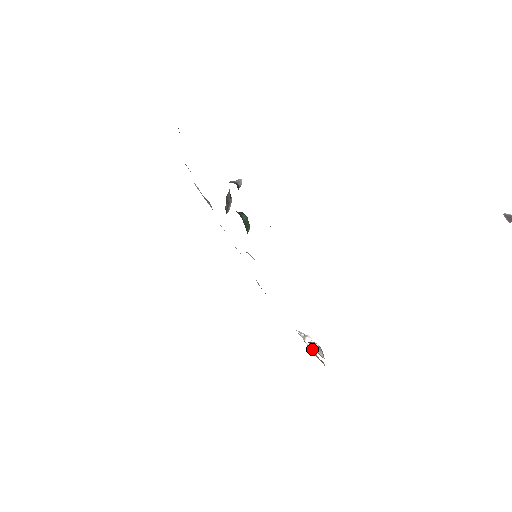
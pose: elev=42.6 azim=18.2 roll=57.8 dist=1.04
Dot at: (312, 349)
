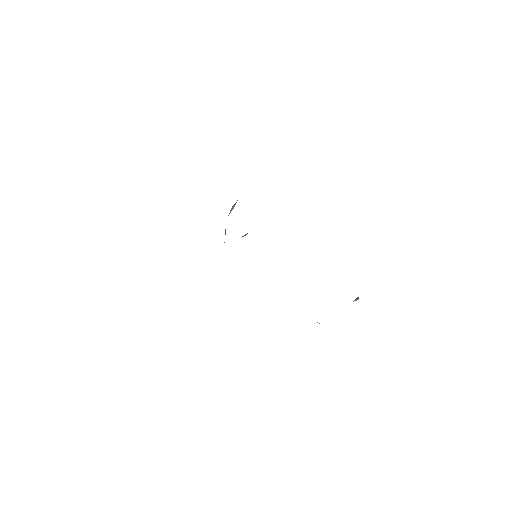
Dot at: occluded
